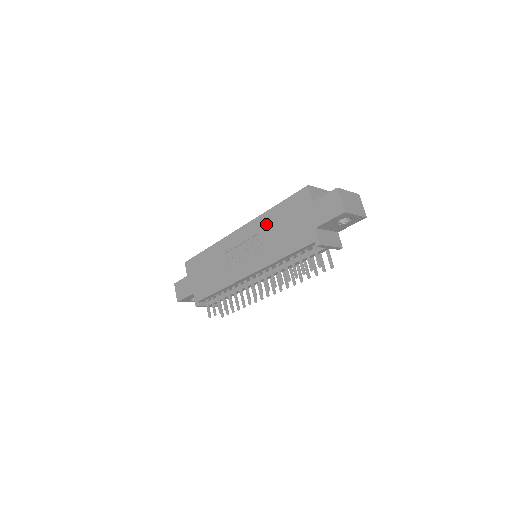
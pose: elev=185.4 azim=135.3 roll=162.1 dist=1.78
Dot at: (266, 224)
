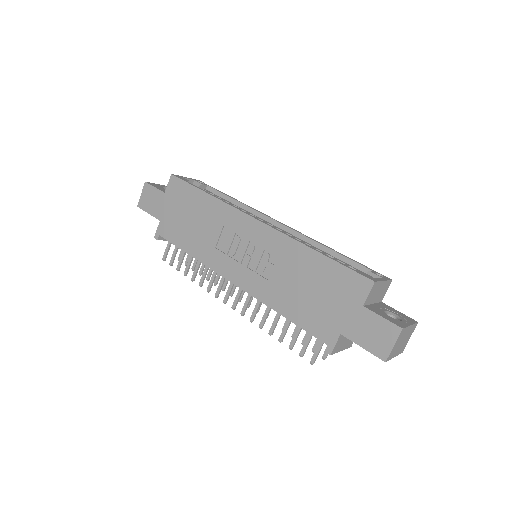
Dot at: (292, 258)
